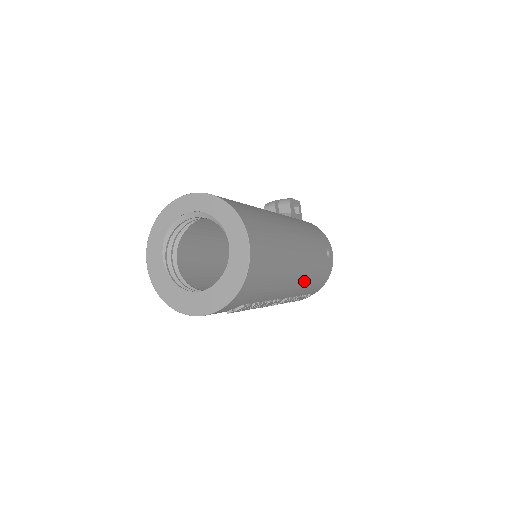
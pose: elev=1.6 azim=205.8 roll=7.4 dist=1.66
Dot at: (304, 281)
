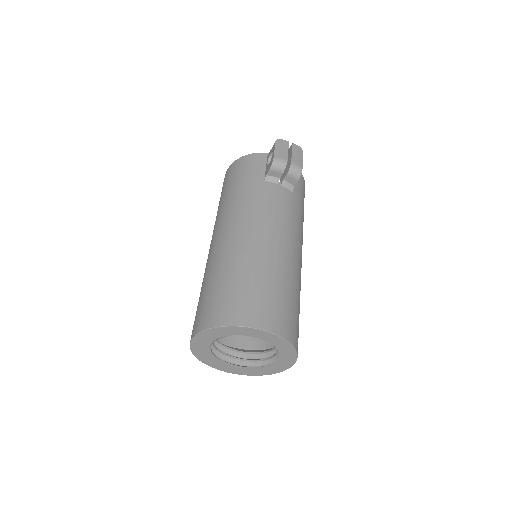
Dot at: occluded
